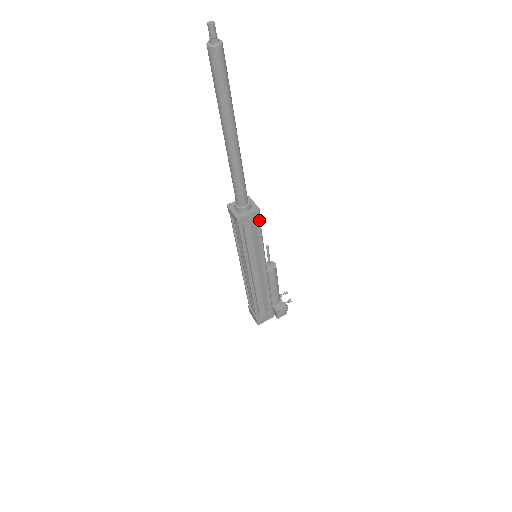
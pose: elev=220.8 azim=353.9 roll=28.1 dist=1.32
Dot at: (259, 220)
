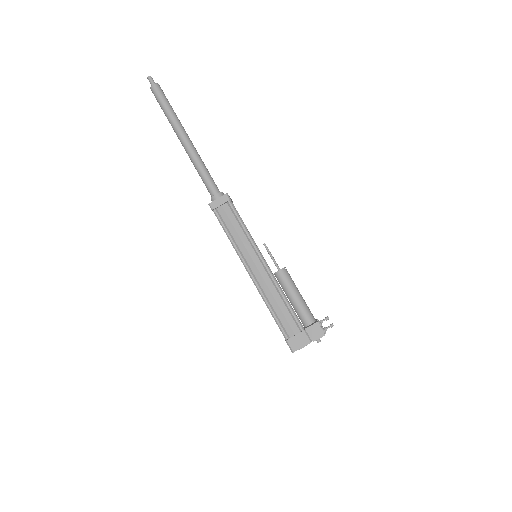
Dot at: (232, 205)
